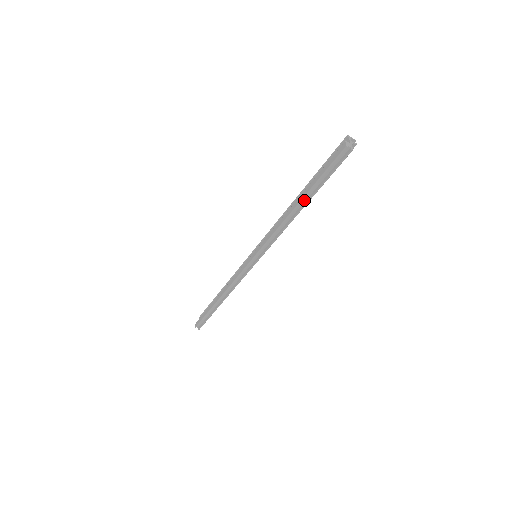
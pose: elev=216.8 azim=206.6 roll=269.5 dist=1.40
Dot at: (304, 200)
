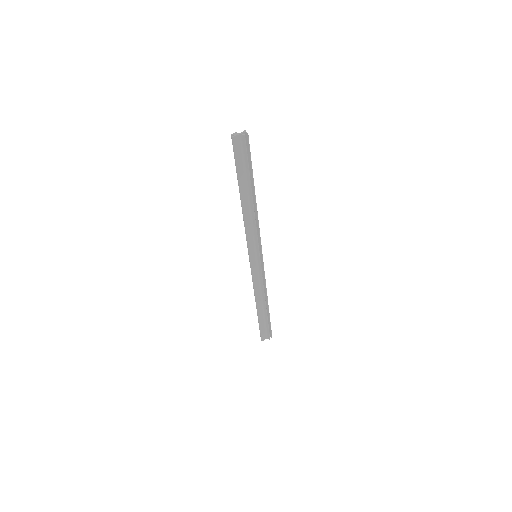
Dot at: (241, 190)
